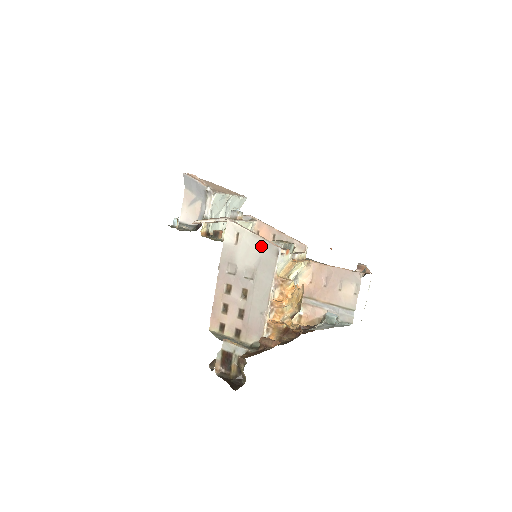
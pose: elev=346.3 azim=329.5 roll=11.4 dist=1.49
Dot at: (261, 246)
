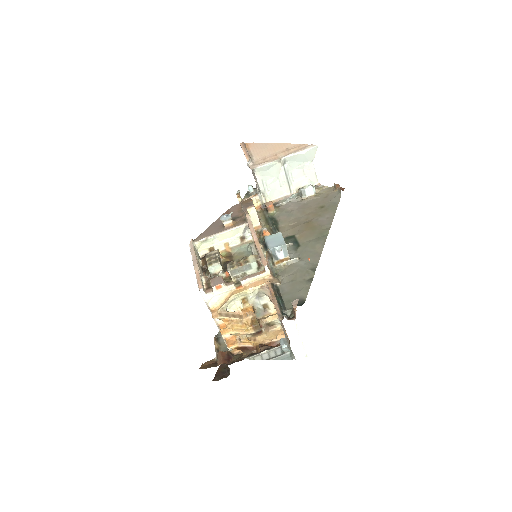
Dot at: occluded
